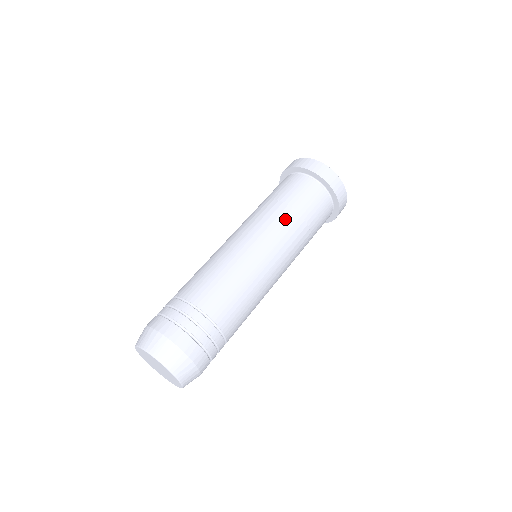
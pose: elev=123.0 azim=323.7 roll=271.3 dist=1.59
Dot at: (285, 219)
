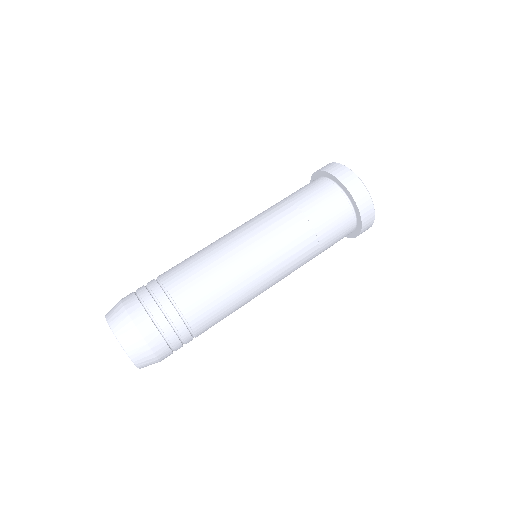
Dot at: (306, 253)
